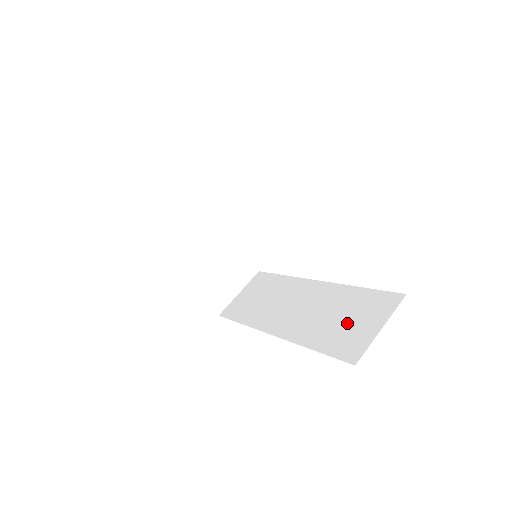
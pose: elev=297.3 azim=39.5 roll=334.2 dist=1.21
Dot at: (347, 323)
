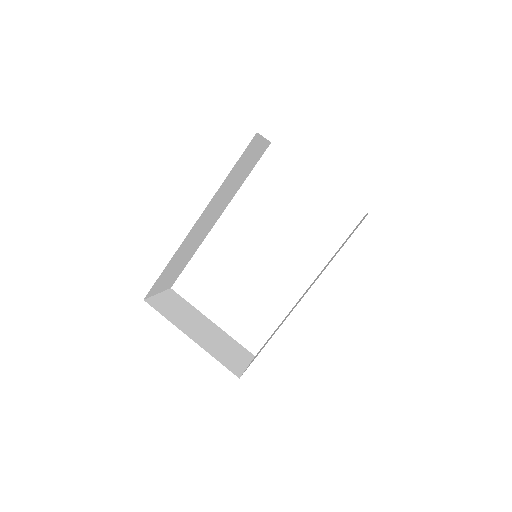
Dot at: (346, 240)
